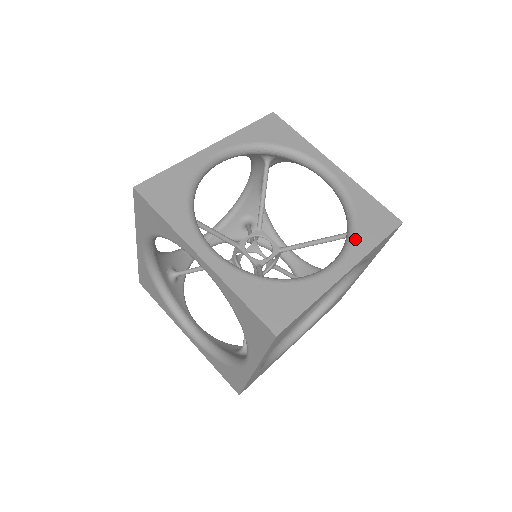
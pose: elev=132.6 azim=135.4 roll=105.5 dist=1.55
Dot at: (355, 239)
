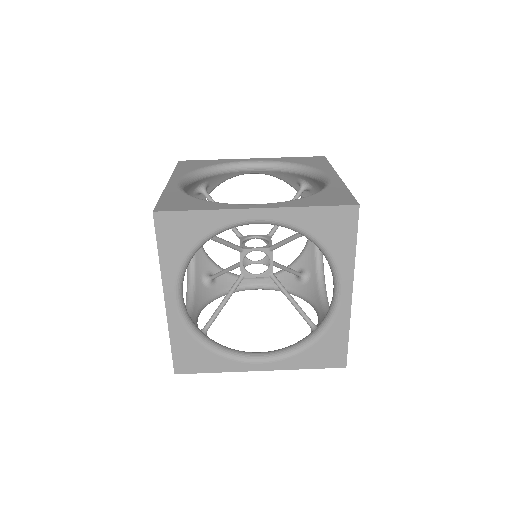
Dot at: (294, 356)
